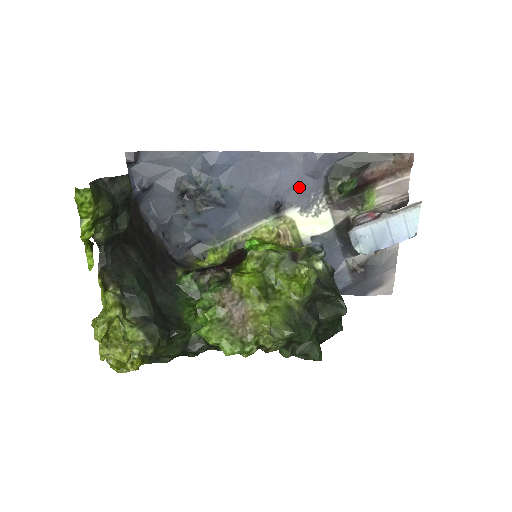
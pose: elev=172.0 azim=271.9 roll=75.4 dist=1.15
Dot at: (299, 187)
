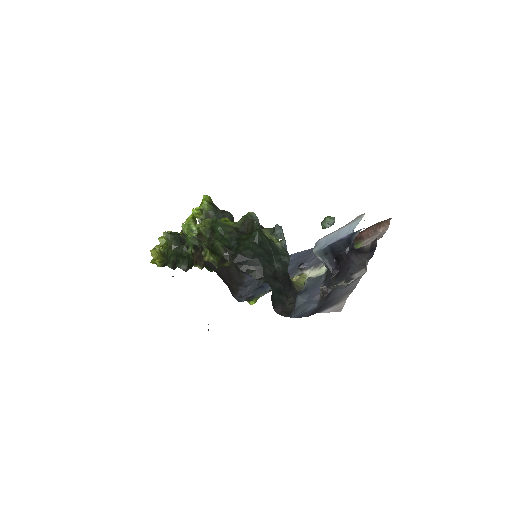
Dot at: occluded
